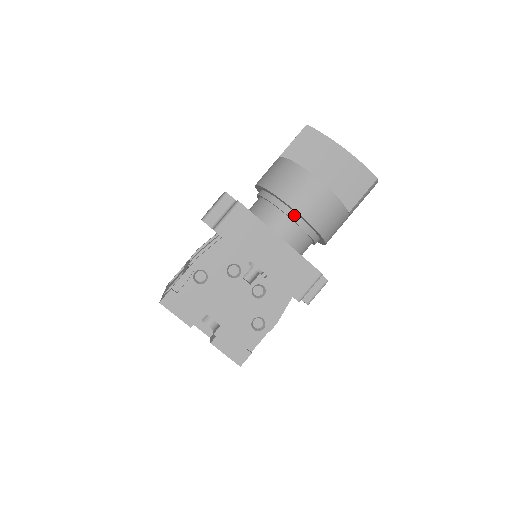
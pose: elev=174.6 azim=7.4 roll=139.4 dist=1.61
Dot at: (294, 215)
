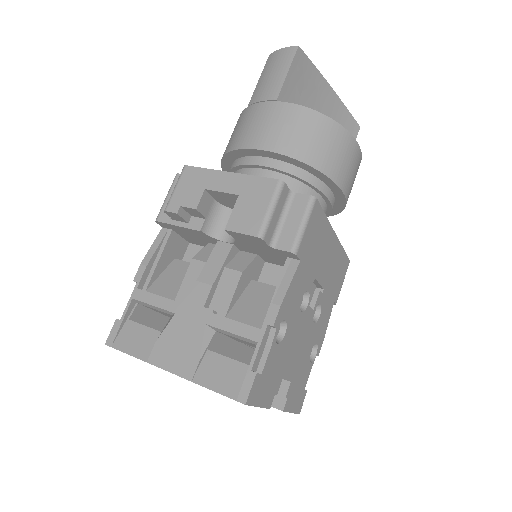
Dot at: (331, 196)
